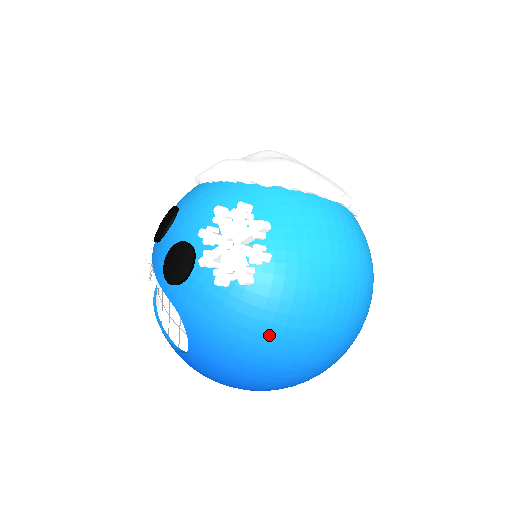
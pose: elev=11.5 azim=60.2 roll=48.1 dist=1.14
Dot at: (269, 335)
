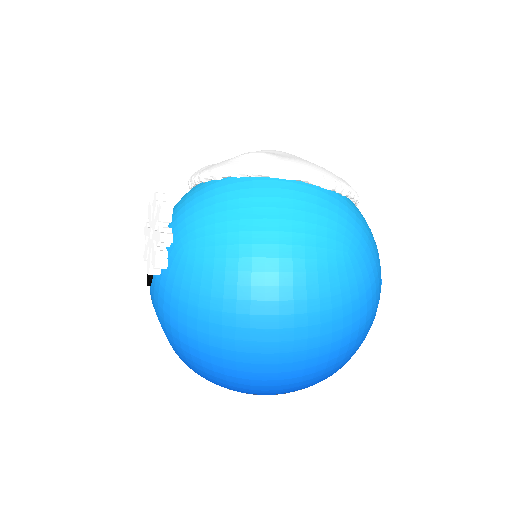
Dot at: (211, 322)
